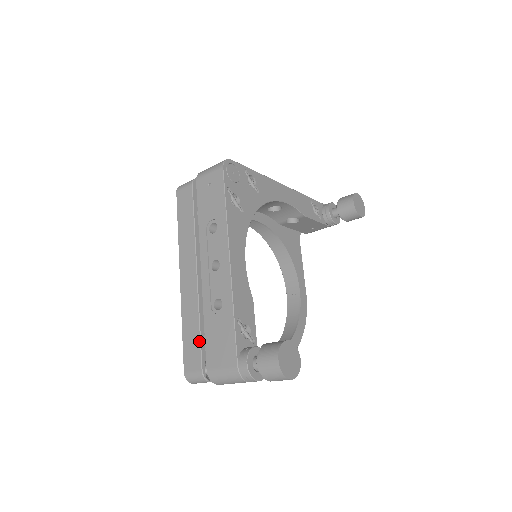
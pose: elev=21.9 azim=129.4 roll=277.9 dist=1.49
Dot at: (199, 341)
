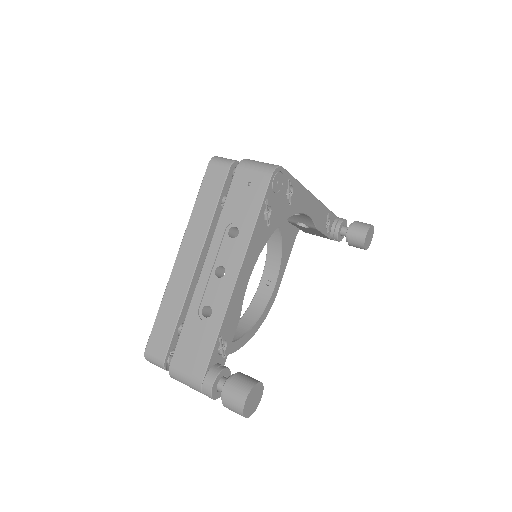
Dot at: (172, 332)
